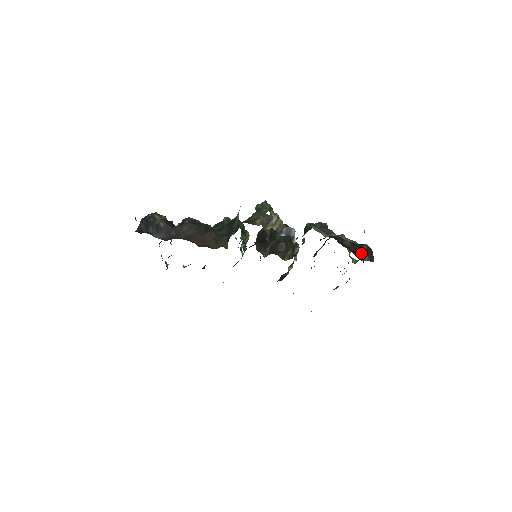
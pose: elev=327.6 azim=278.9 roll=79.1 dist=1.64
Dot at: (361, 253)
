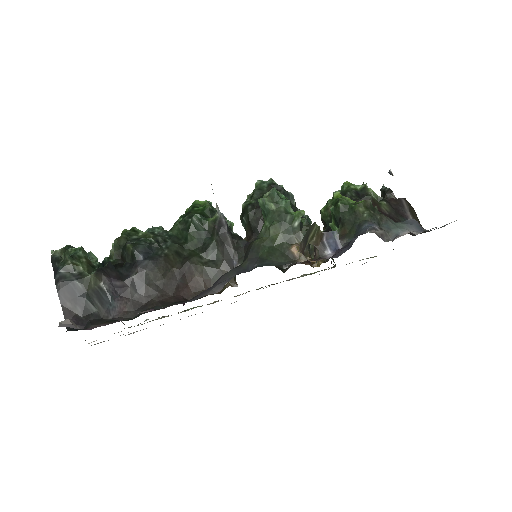
Dot at: occluded
